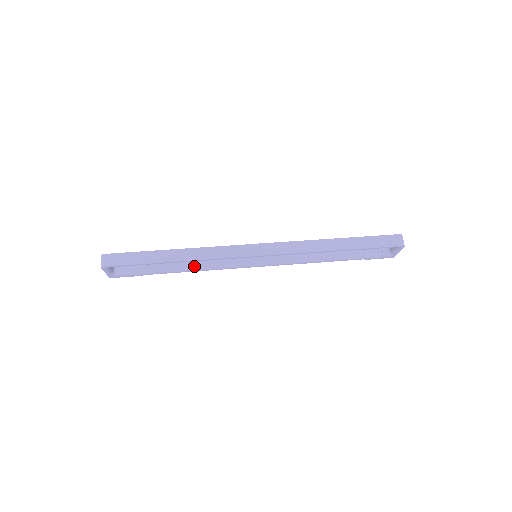
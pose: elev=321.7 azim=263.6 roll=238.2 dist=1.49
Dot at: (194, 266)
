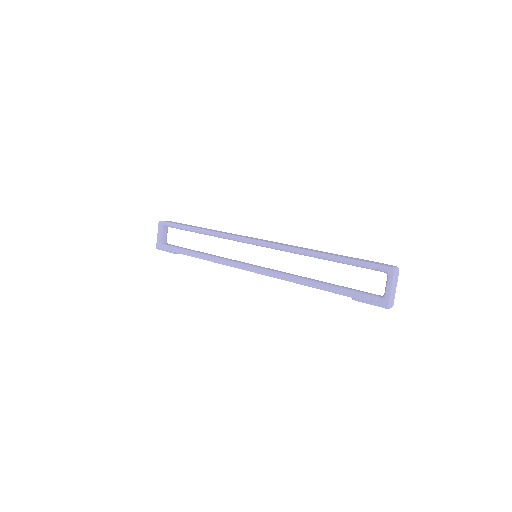
Dot at: (209, 255)
